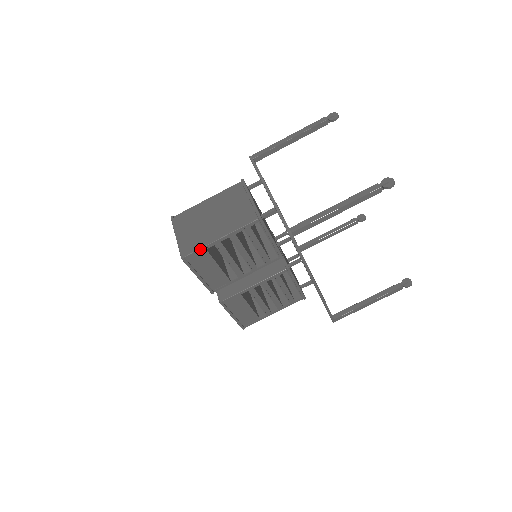
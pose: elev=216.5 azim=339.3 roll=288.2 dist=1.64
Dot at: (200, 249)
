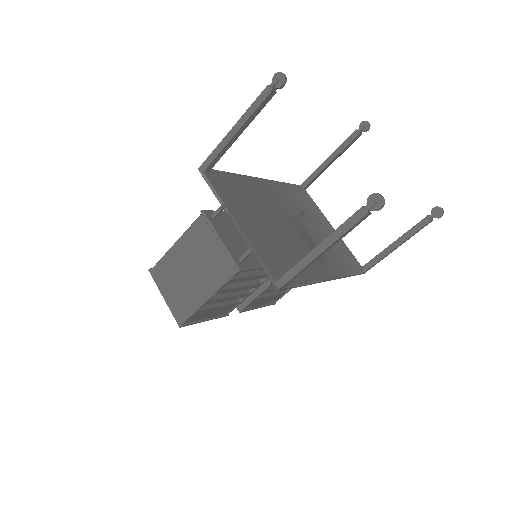
Dot at: (192, 314)
